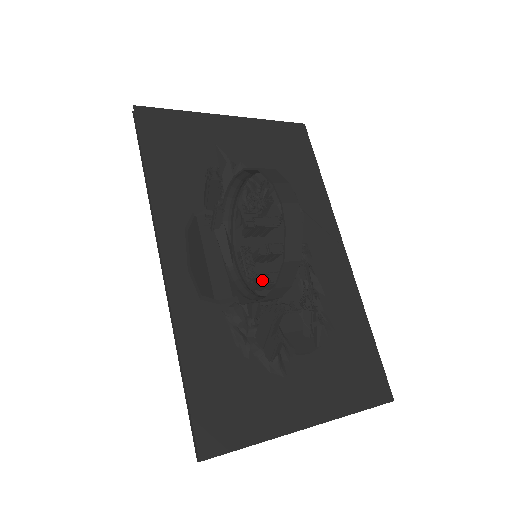
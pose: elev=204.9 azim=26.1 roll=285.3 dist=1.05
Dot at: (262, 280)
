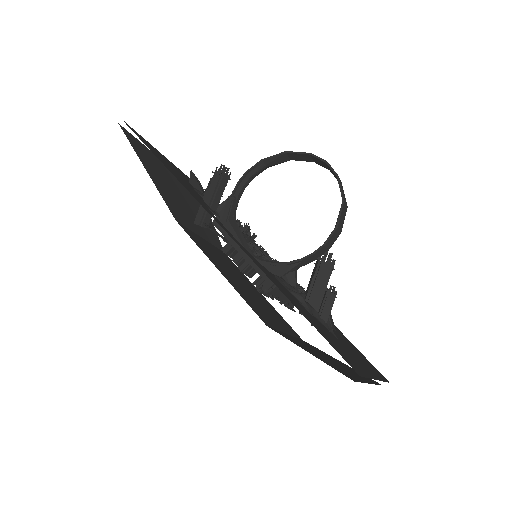
Dot at: occluded
